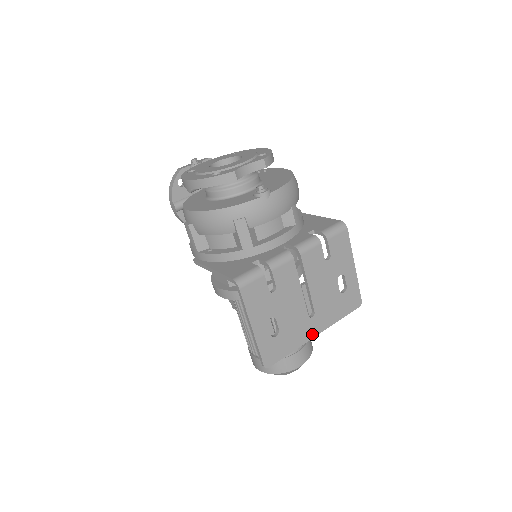
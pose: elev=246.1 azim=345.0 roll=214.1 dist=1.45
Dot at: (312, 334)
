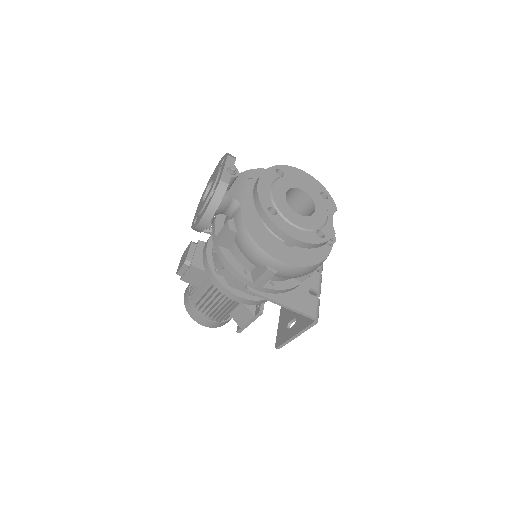
Dot at: occluded
